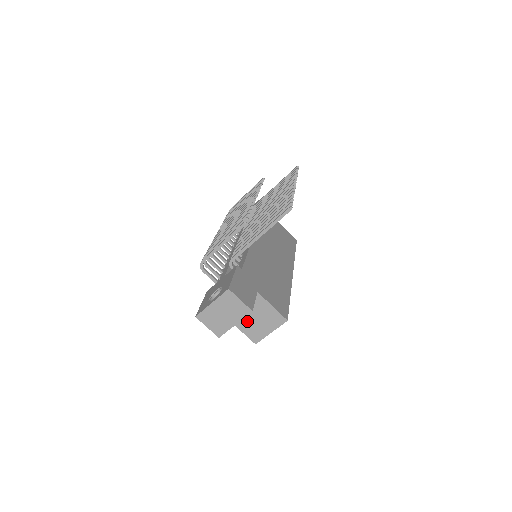
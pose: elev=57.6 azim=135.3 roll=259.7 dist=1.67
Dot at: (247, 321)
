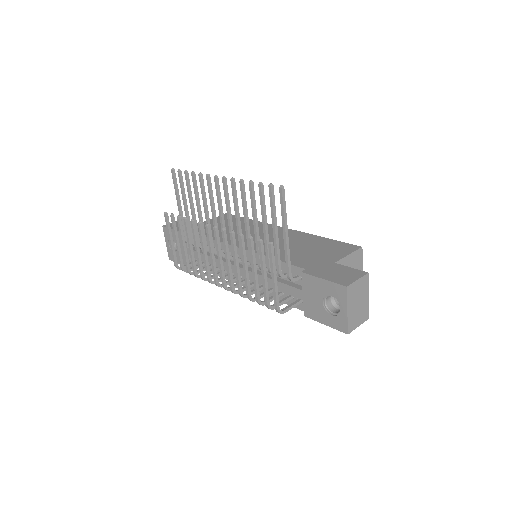
Dot at: occluded
